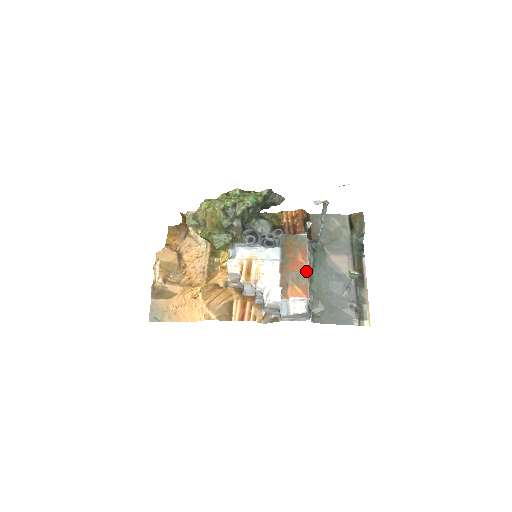
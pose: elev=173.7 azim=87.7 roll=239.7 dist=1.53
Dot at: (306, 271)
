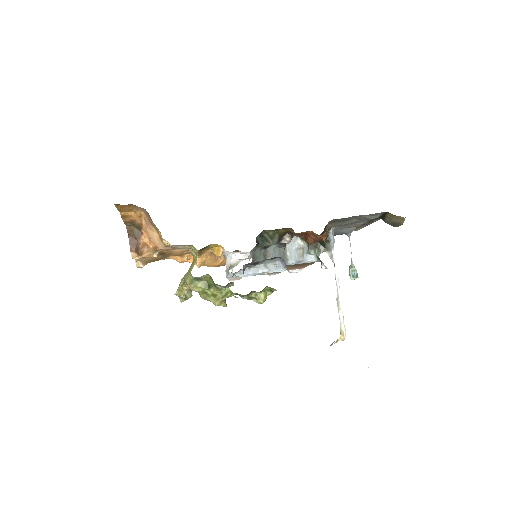
Dot at: occluded
